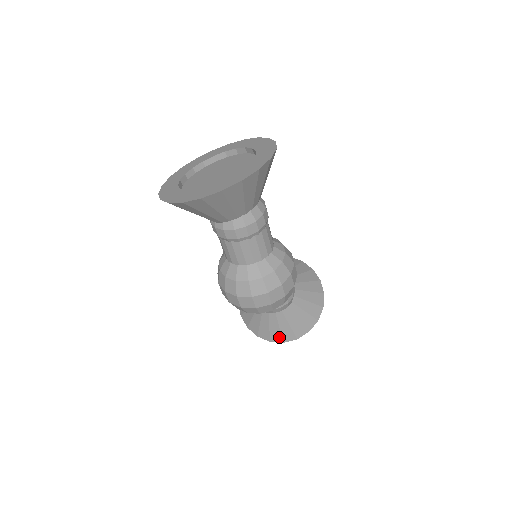
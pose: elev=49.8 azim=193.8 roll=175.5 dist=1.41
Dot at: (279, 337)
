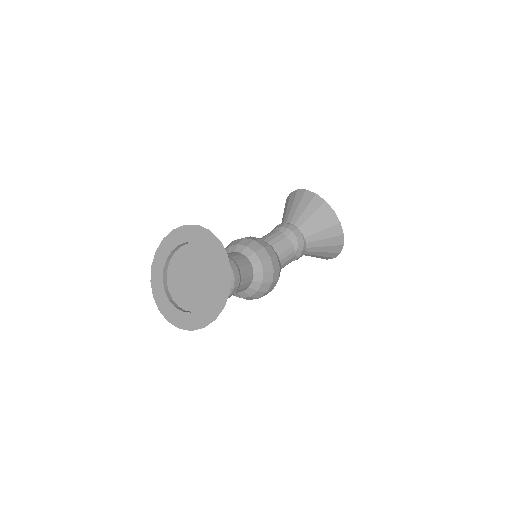
Dot at: occluded
